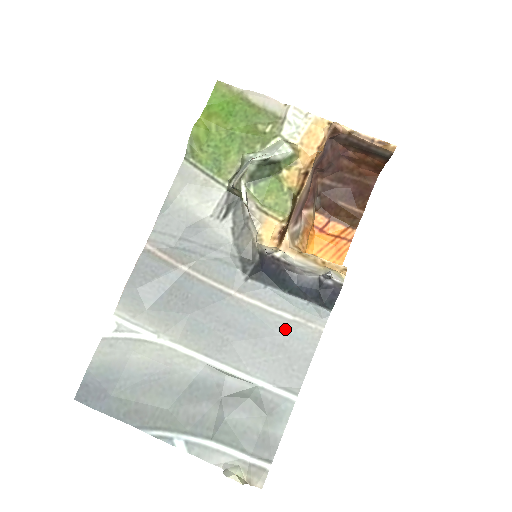
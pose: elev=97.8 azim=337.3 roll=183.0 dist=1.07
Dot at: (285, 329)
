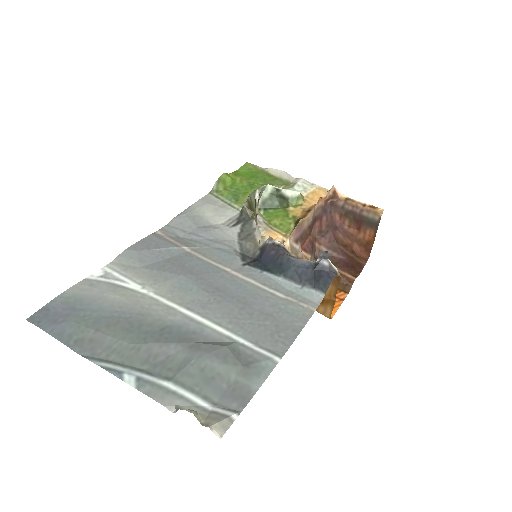
Dot at: (276, 303)
